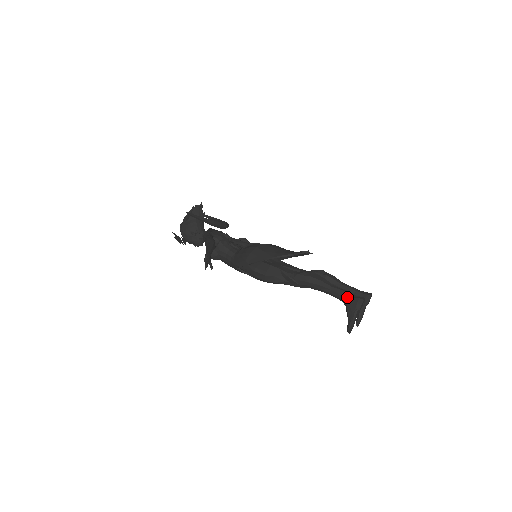
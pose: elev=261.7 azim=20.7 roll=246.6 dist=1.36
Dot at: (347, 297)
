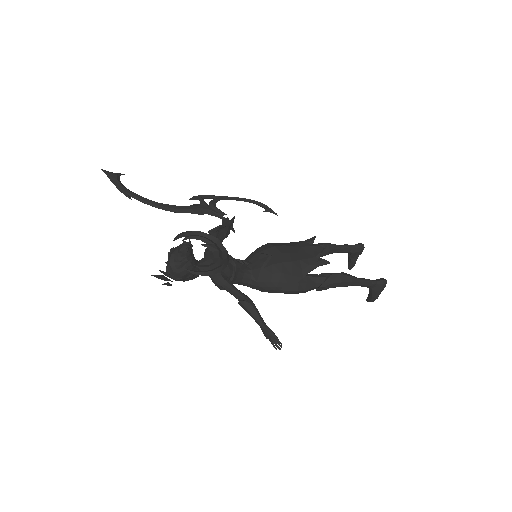
Dot at: (373, 285)
